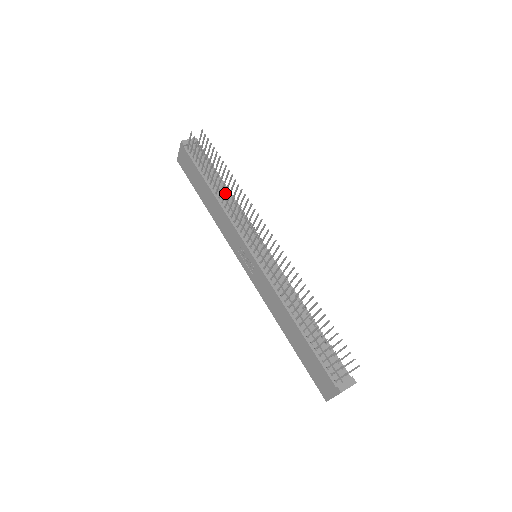
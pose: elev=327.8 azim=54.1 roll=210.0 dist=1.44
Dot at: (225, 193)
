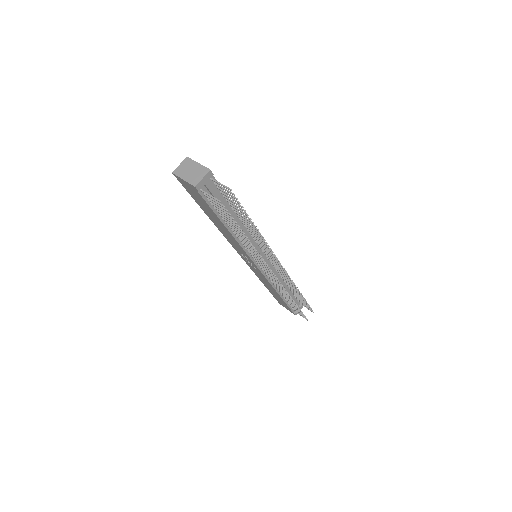
Dot at: (248, 244)
